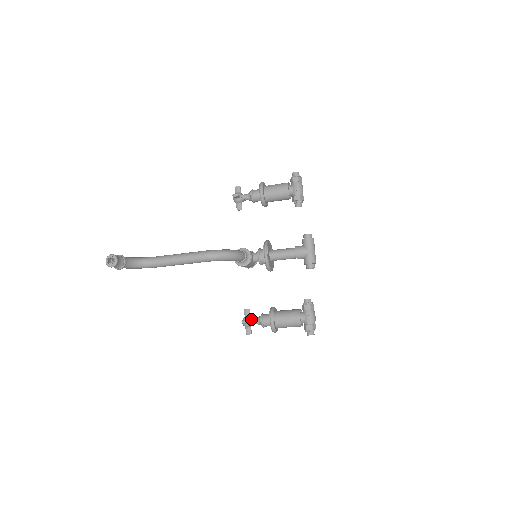
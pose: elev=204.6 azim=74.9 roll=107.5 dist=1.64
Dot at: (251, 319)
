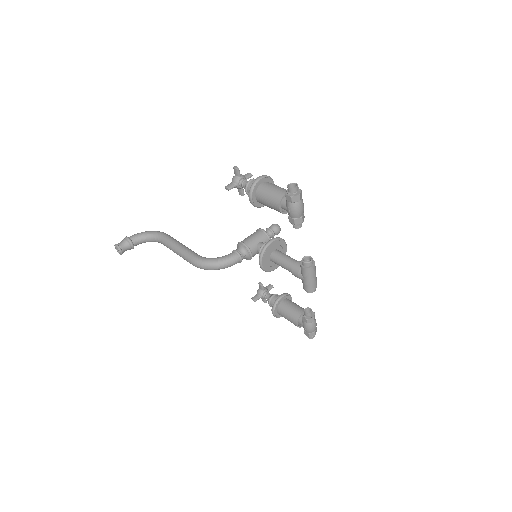
Dot at: (263, 295)
